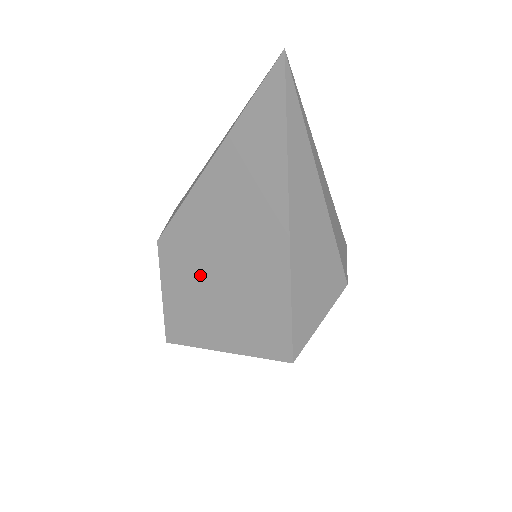
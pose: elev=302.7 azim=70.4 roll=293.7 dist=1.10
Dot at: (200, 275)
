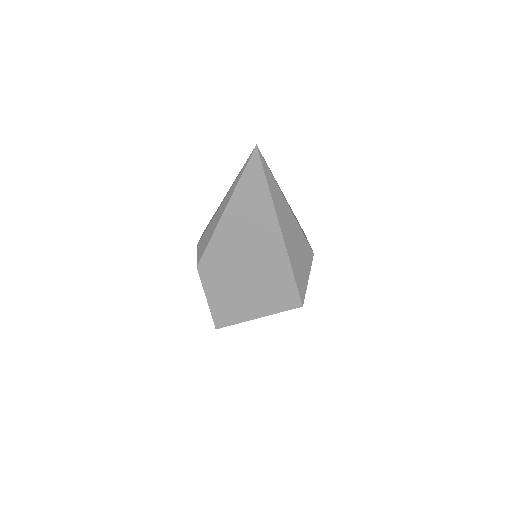
Dot at: (232, 278)
